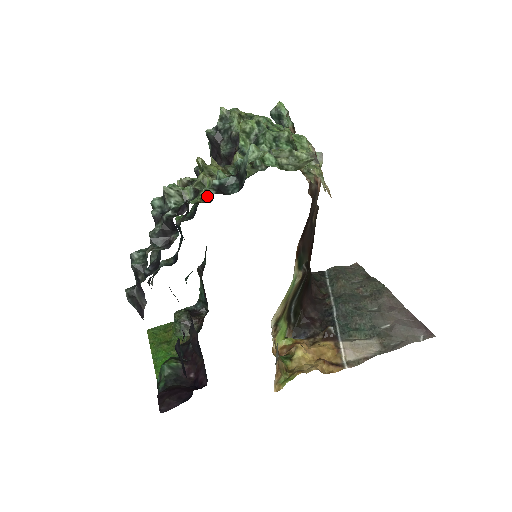
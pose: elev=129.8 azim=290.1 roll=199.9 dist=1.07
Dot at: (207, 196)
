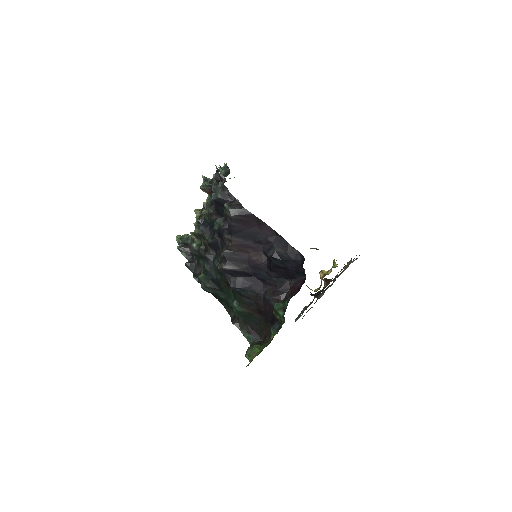
Dot at: occluded
